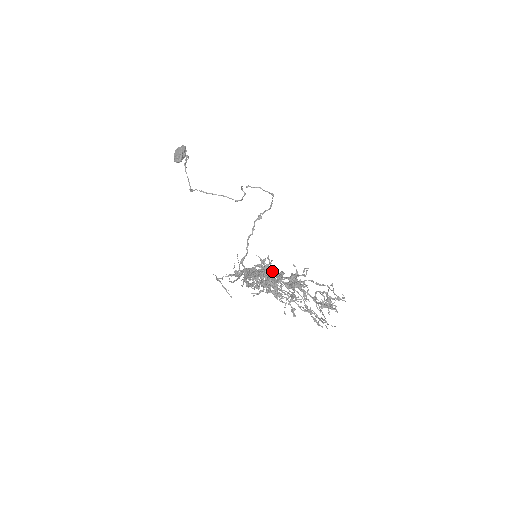
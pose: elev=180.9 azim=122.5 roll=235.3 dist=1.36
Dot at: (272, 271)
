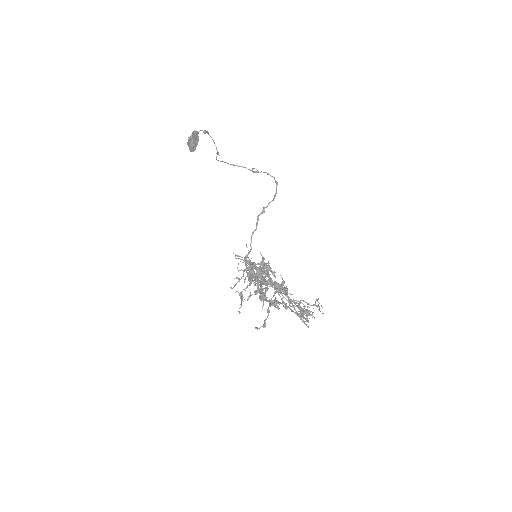
Dot at: (269, 270)
